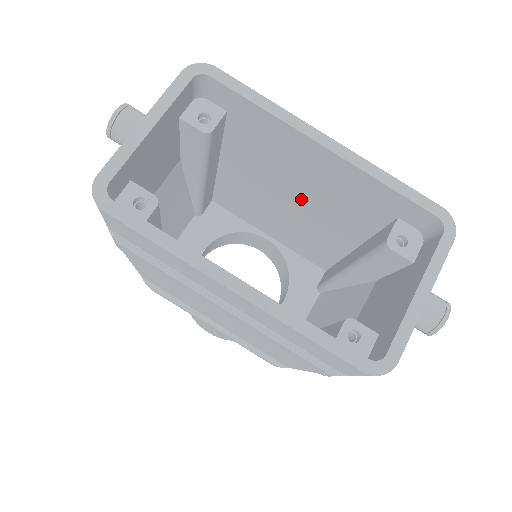
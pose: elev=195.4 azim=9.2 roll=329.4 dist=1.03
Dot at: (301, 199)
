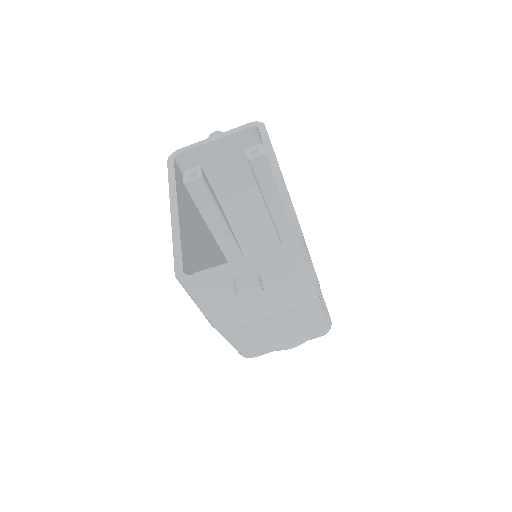
Dot at: occluded
